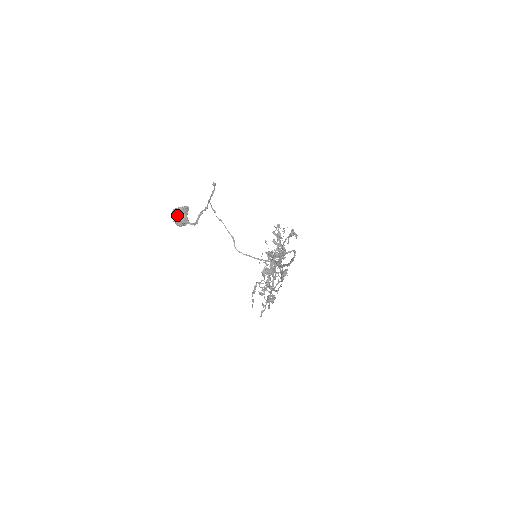
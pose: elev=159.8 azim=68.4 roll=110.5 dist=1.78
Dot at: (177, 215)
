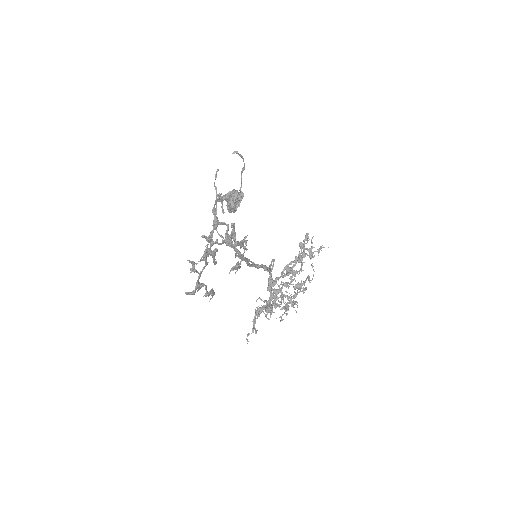
Dot at: occluded
